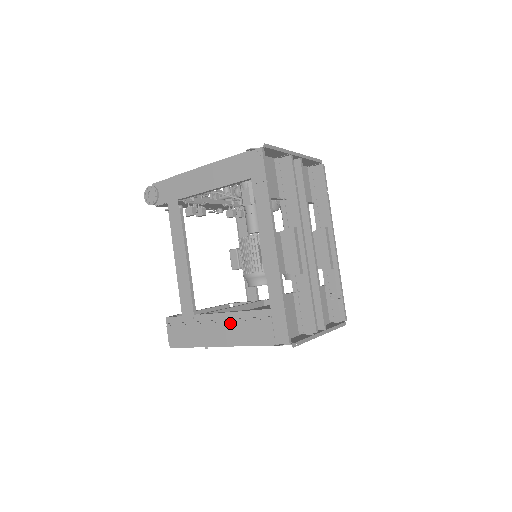
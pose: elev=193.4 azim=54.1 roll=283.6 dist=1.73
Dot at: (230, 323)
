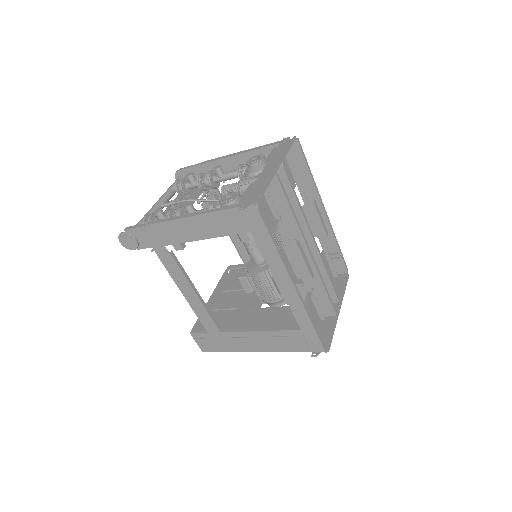
Dot at: (261, 338)
